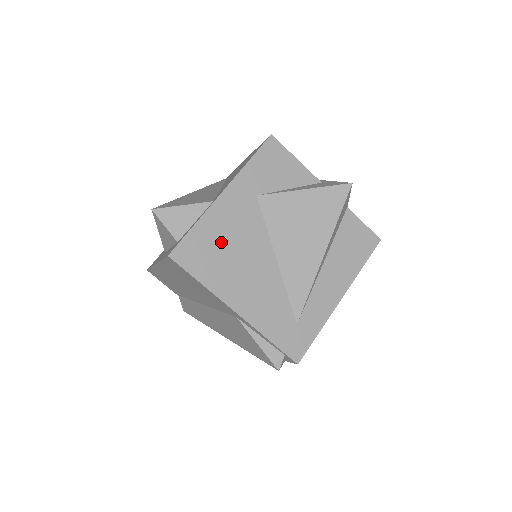
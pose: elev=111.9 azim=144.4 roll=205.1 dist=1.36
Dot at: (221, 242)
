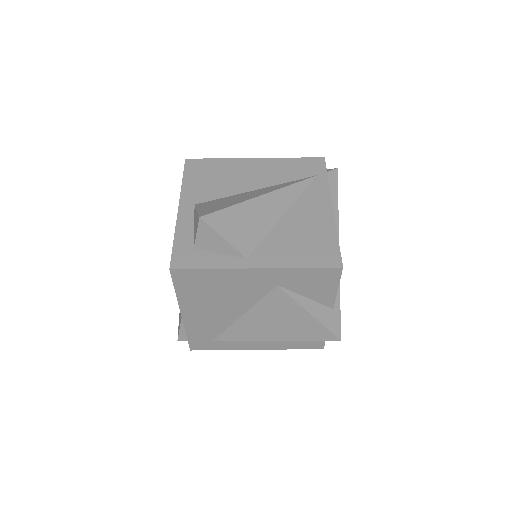
Dot at: (217, 287)
